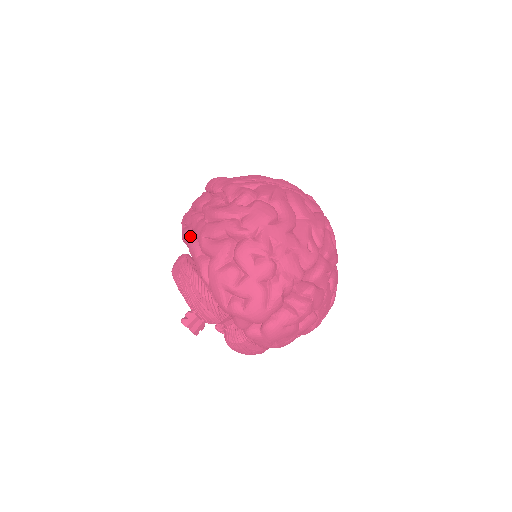
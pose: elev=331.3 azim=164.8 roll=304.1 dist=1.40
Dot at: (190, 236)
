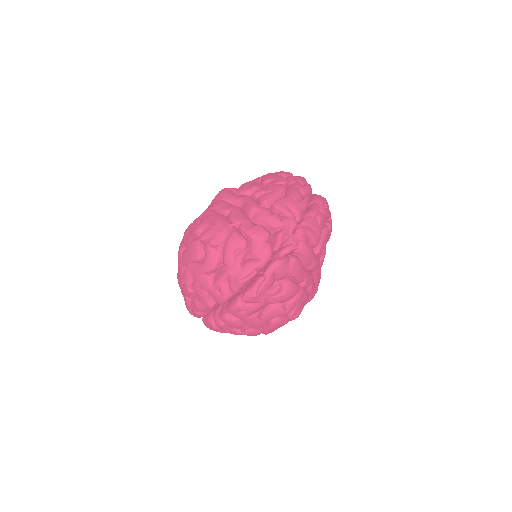
Dot at: occluded
